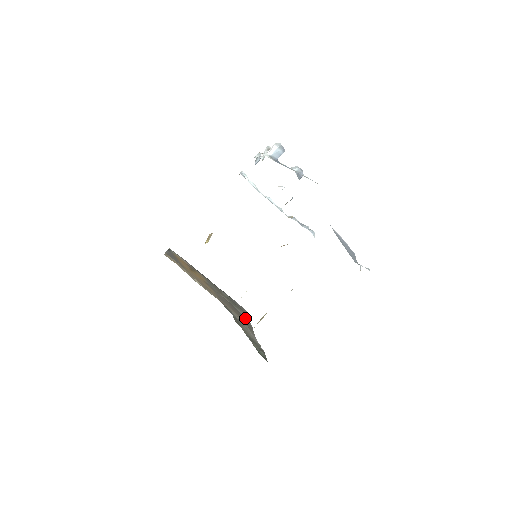
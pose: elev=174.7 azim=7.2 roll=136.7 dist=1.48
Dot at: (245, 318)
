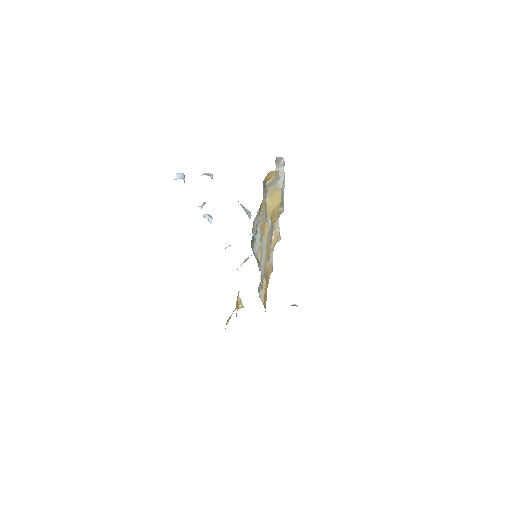
Dot at: occluded
